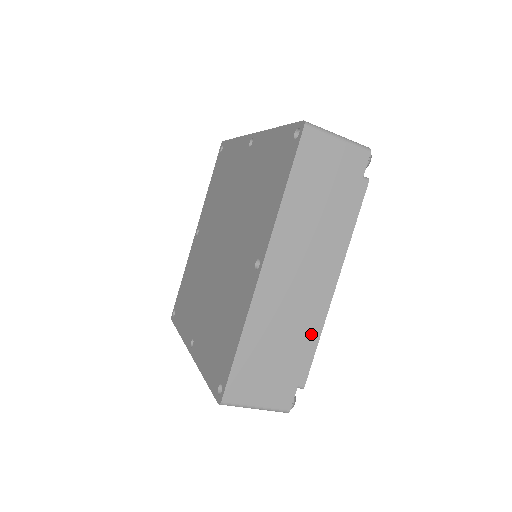
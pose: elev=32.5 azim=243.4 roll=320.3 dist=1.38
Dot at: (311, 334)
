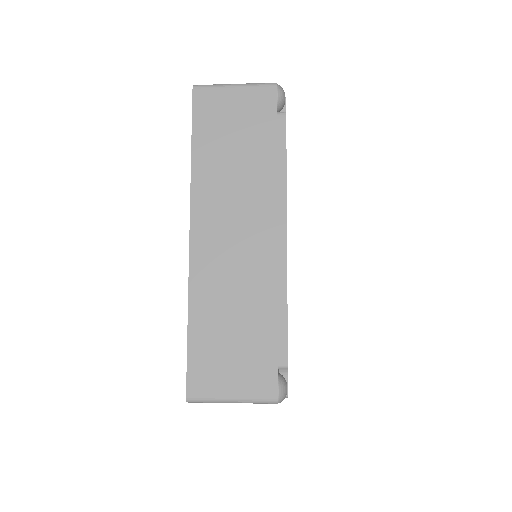
Dot at: occluded
